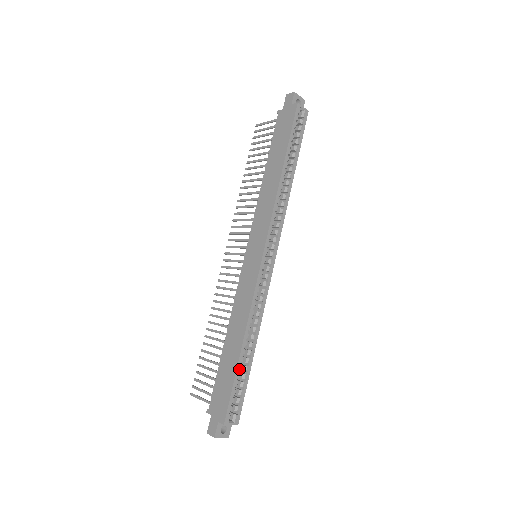
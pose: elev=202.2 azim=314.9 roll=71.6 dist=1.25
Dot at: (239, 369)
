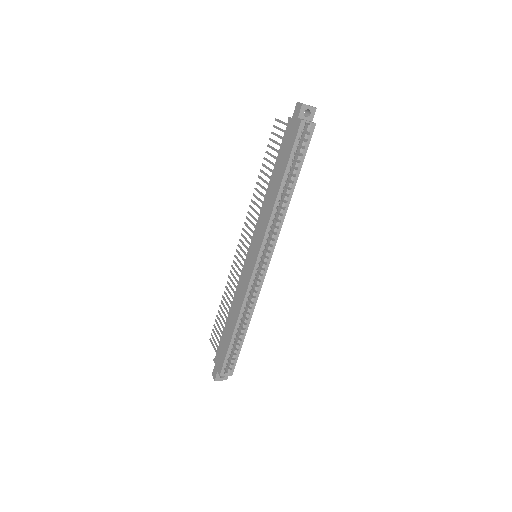
Dot at: (232, 343)
